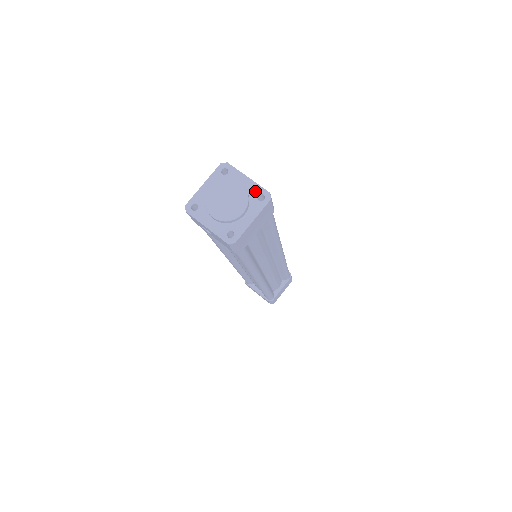
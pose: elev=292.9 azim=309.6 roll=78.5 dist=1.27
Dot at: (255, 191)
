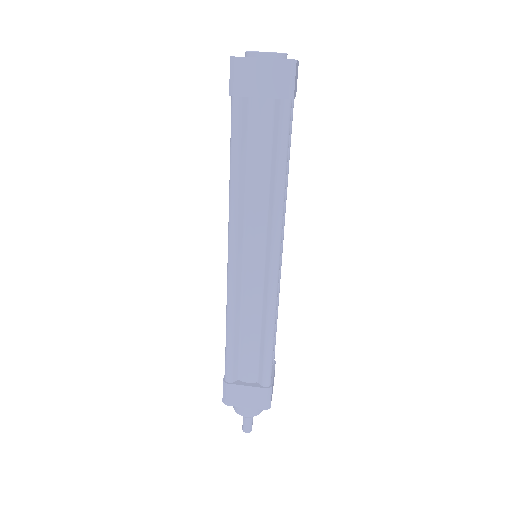
Dot at: occluded
